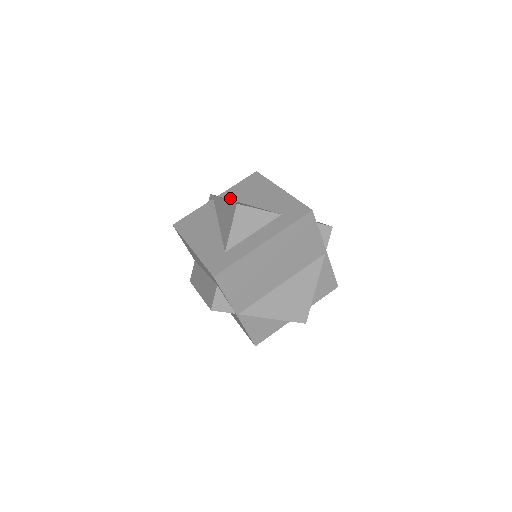
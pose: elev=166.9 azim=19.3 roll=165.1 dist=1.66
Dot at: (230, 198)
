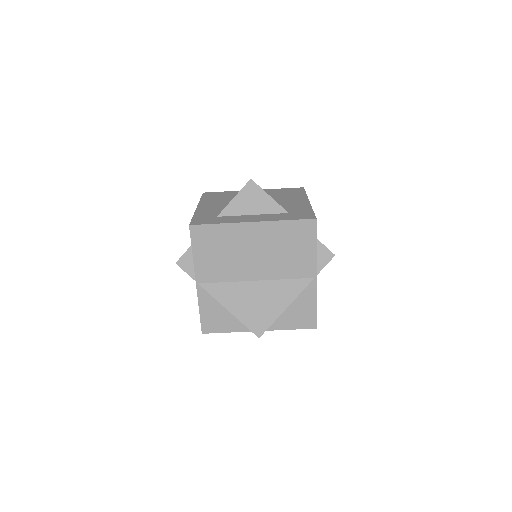
Dot at: occluded
